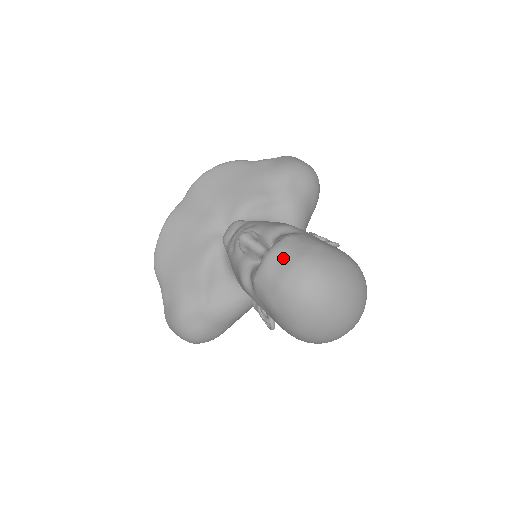
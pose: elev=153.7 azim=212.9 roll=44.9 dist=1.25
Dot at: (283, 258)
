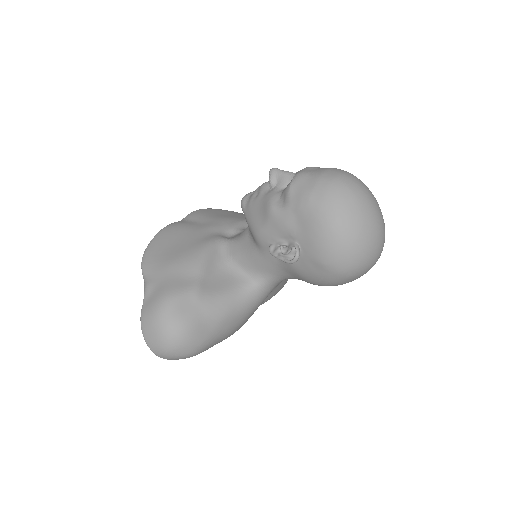
Dot at: (317, 168)
